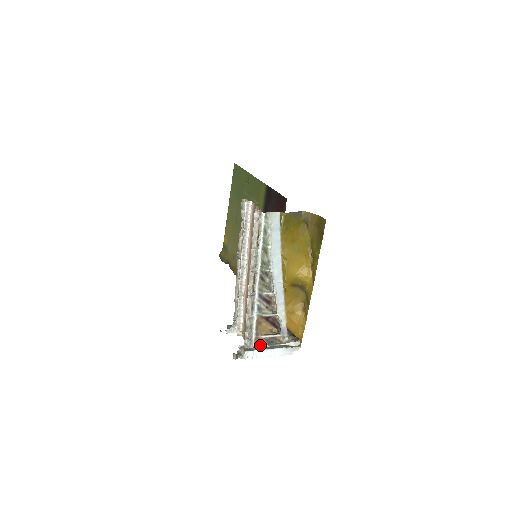
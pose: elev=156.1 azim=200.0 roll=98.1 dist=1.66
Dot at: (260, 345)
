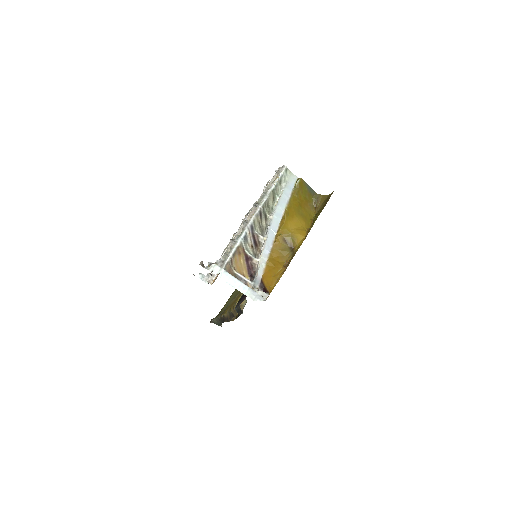
Dot at: occluded
